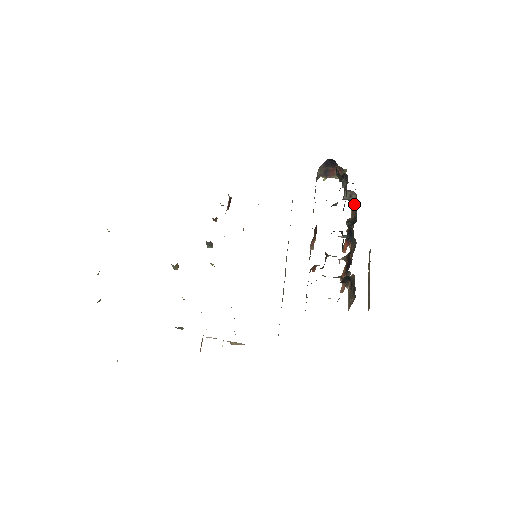
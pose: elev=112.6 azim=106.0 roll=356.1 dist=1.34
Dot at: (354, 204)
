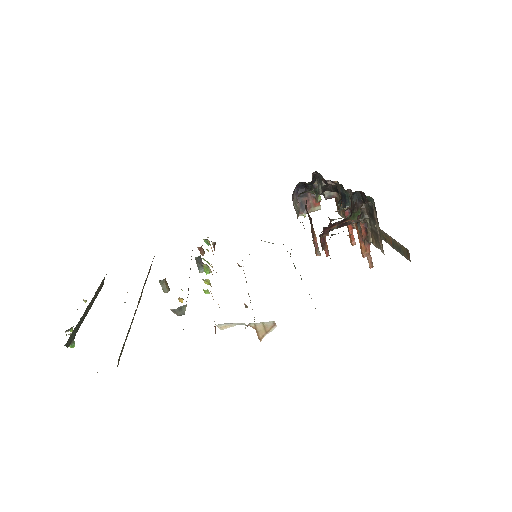
Dot at: (338, 198)
